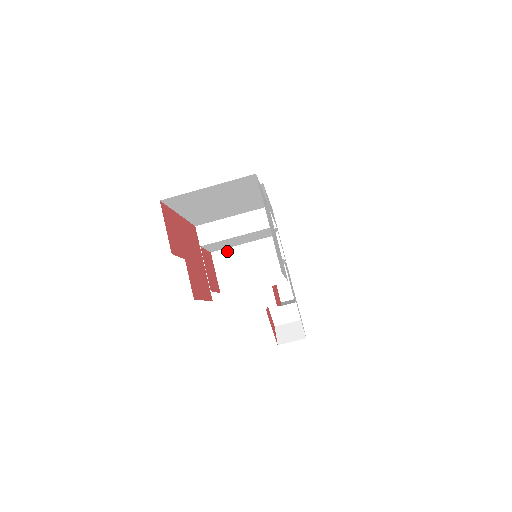
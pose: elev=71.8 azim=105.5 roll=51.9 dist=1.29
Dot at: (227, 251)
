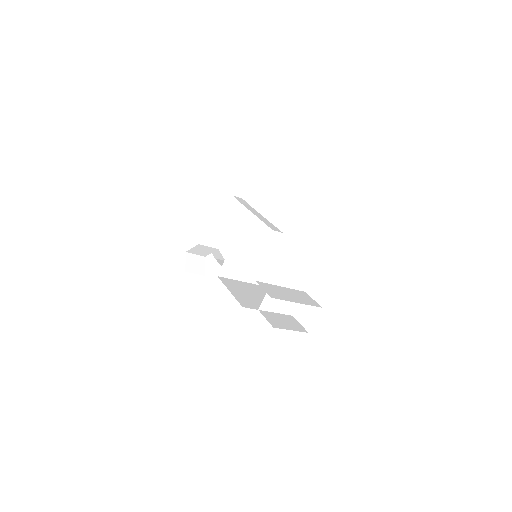
Dot at: occluded
